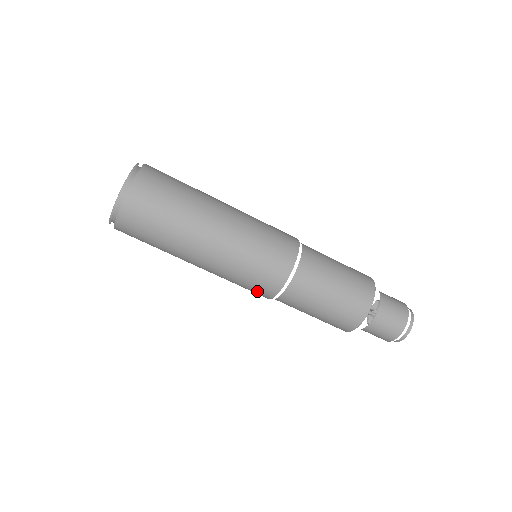
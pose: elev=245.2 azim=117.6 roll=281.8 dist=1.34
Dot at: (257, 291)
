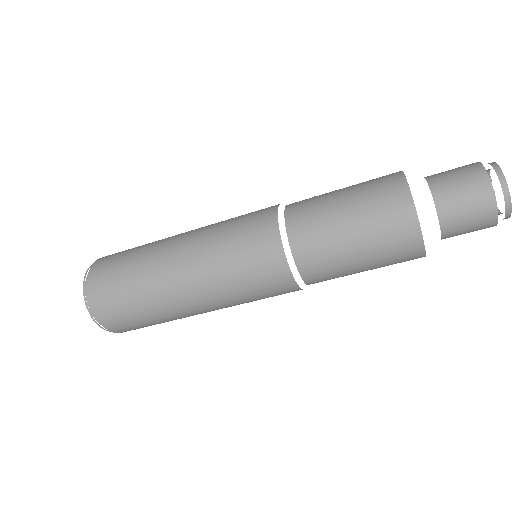
Dot at: occluded
